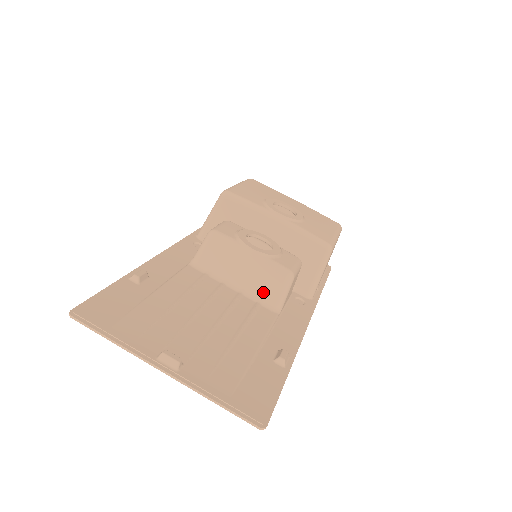
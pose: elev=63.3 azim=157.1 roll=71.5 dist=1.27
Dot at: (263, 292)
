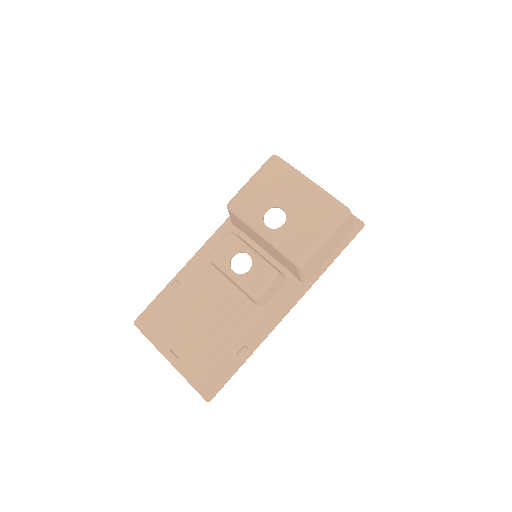
Dot at: occluded
